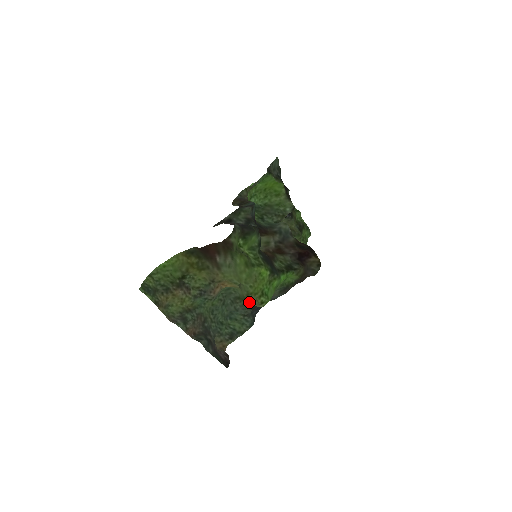
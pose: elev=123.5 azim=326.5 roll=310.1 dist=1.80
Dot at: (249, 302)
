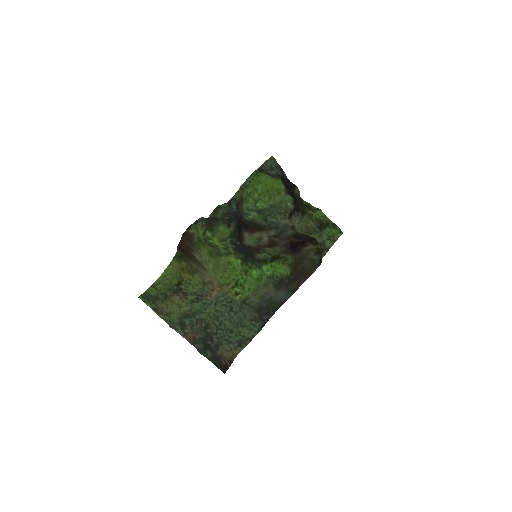
Dot at: (246, 302)
